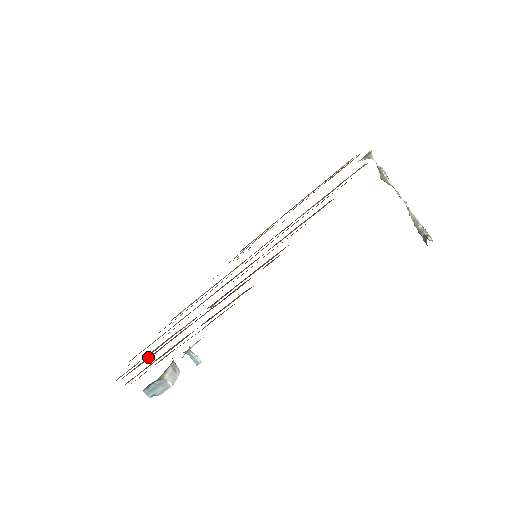
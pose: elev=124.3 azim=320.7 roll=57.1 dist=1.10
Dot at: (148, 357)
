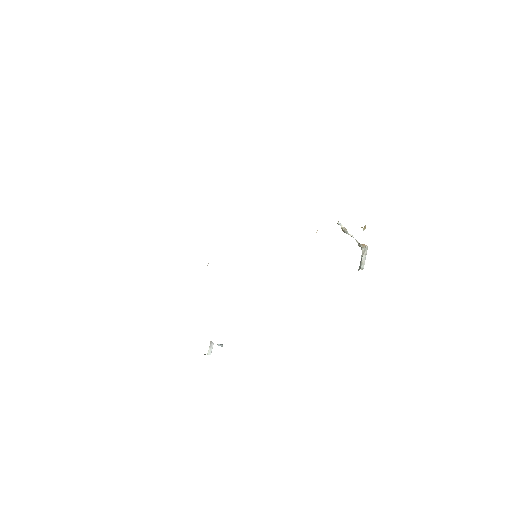
Dot at: occluded
